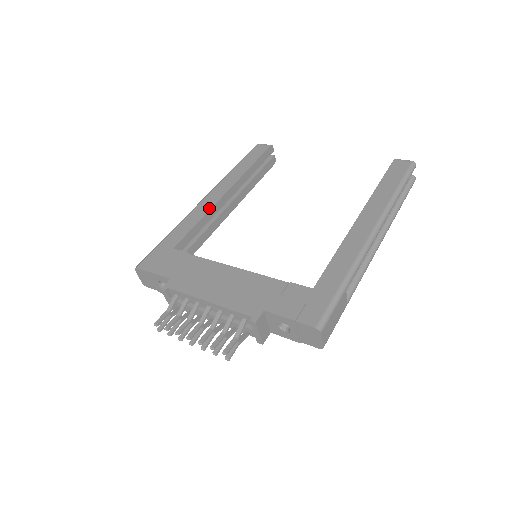
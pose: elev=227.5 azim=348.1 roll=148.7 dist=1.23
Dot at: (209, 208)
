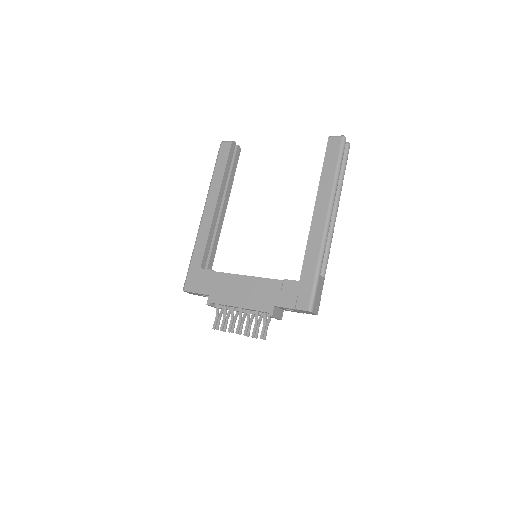
Dot at: (210, 224)
